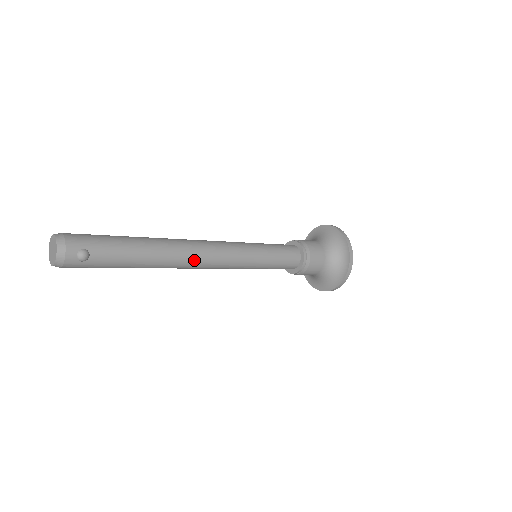
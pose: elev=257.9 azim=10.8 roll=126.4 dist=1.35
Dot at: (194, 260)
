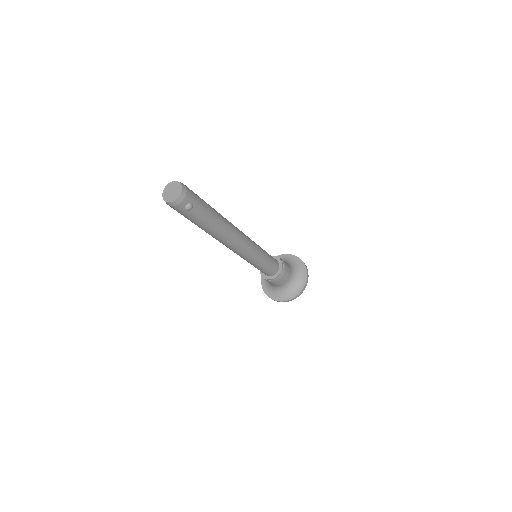
Dot at: (233, 242)
